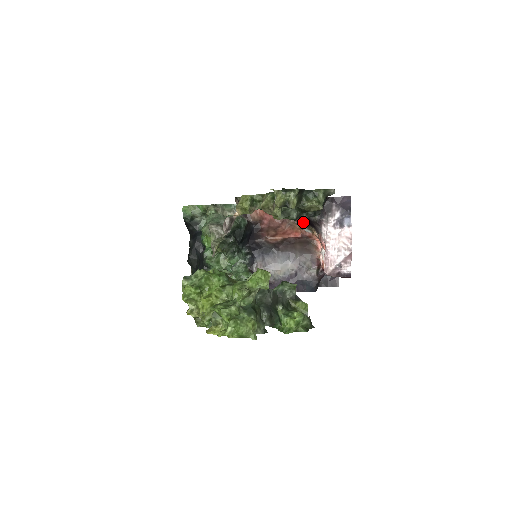
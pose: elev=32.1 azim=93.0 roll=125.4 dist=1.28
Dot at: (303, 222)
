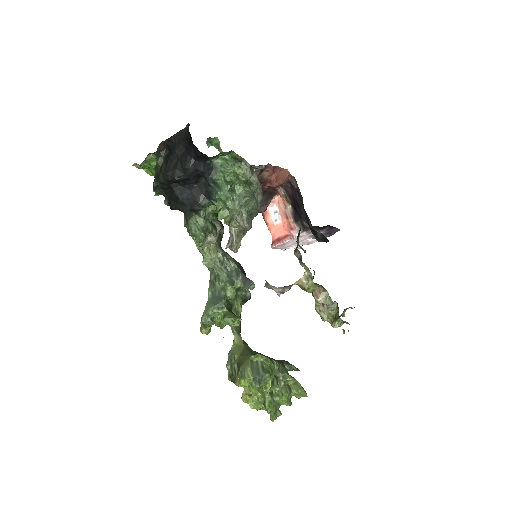
Dot at: (289, 192)
